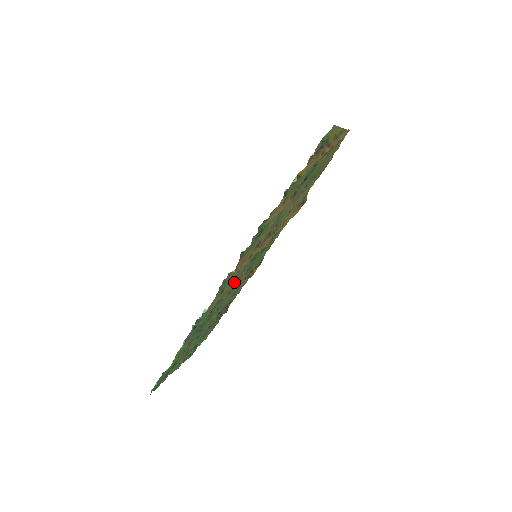
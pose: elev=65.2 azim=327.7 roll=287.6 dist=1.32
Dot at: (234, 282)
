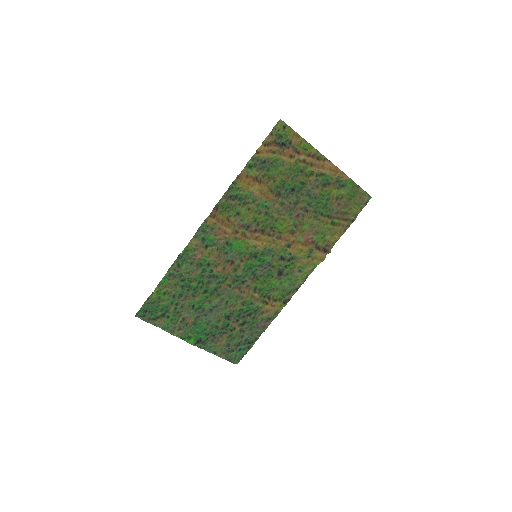
Dot at: (229, 264)
